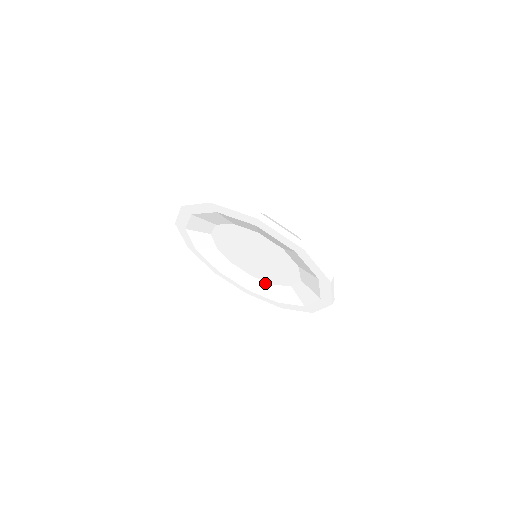
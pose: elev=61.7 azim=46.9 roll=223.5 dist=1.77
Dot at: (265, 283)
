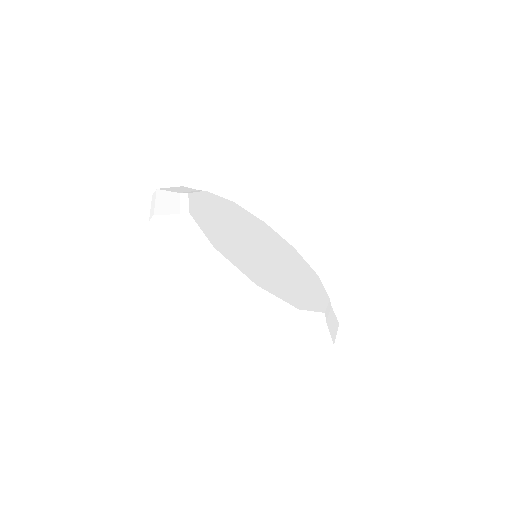
Dot at: occluded
